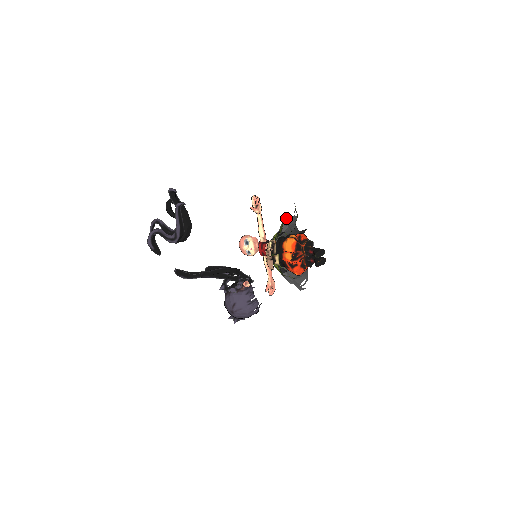
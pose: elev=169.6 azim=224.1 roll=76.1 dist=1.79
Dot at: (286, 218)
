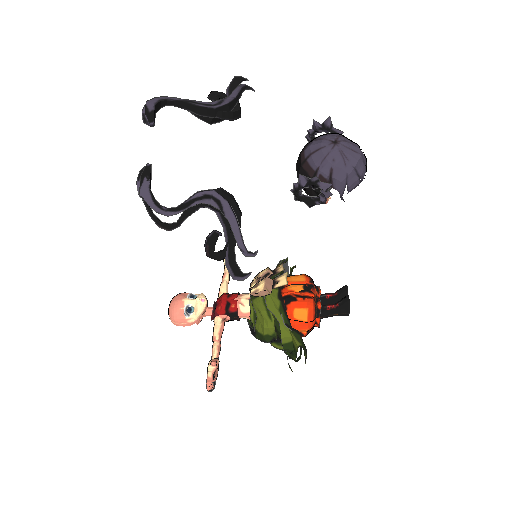
Dot at: (287, 263)
